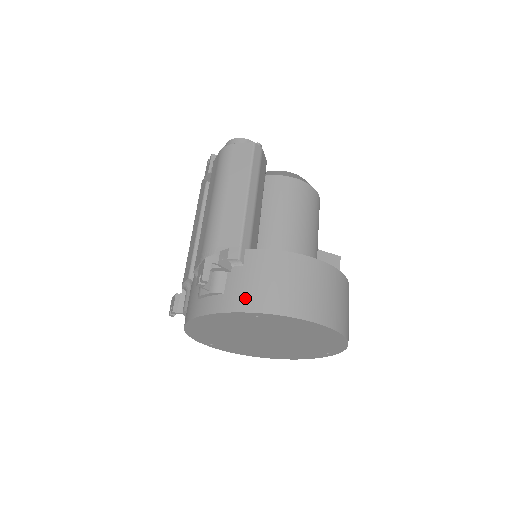
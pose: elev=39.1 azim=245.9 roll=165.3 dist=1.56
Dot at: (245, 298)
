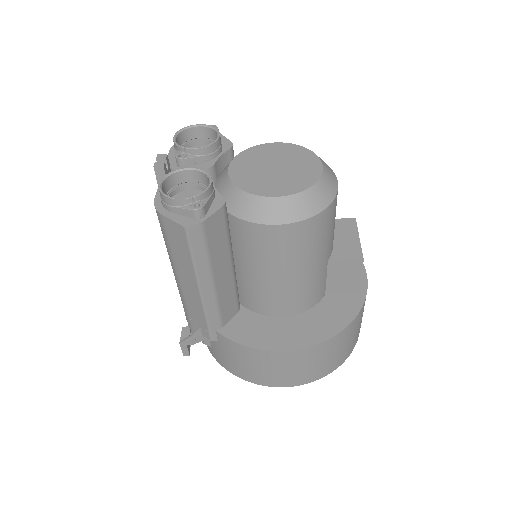
Dot at: (226, 364)
